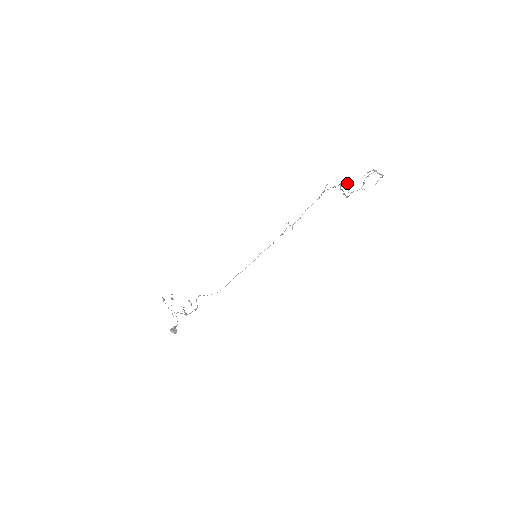
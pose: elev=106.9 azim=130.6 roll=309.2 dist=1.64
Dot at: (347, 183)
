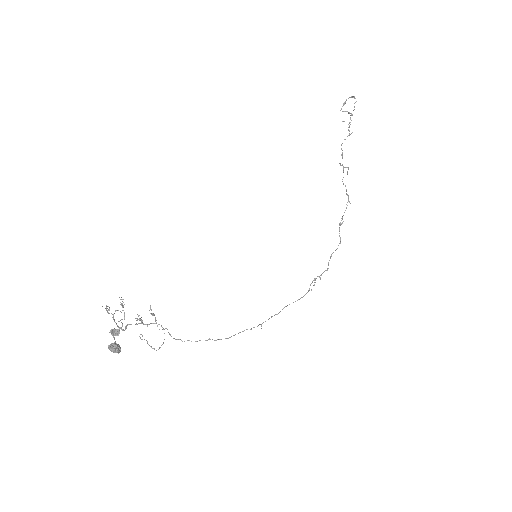
Dot at: occluded
